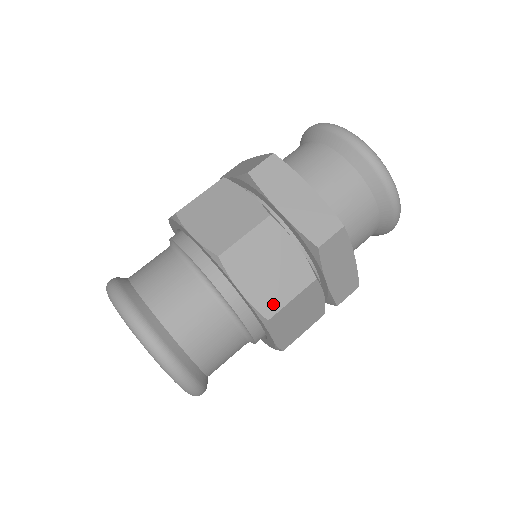
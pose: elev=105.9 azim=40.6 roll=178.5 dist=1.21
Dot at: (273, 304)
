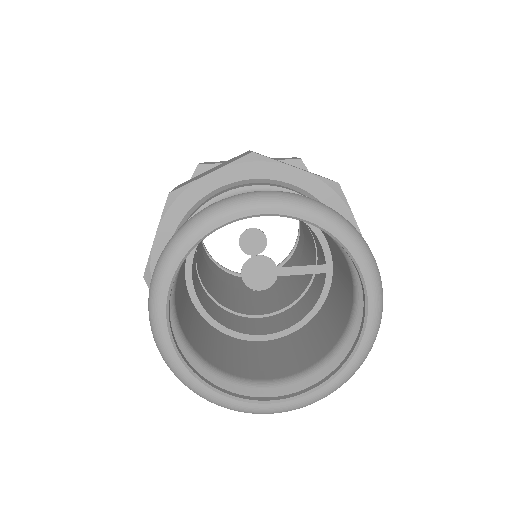
Dot at: occluded
